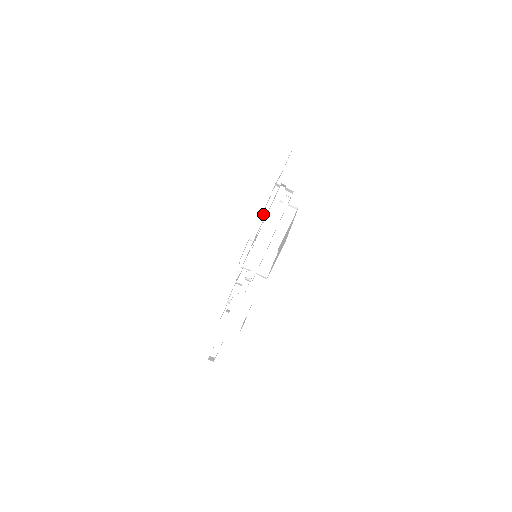
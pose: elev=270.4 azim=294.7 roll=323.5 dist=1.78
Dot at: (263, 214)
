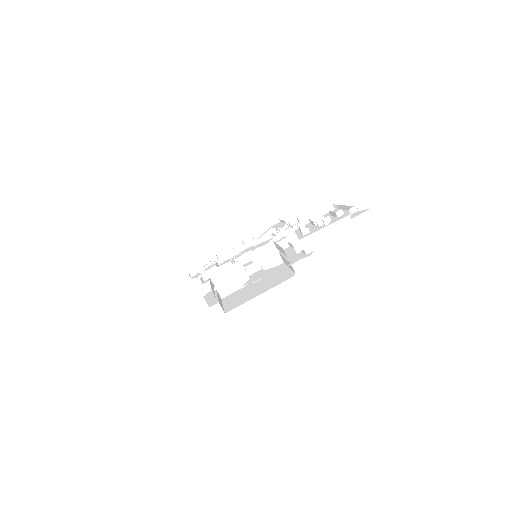
Dot at: (297, 225)
